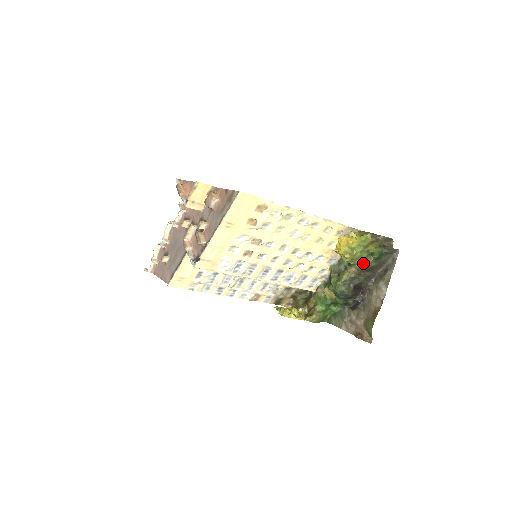
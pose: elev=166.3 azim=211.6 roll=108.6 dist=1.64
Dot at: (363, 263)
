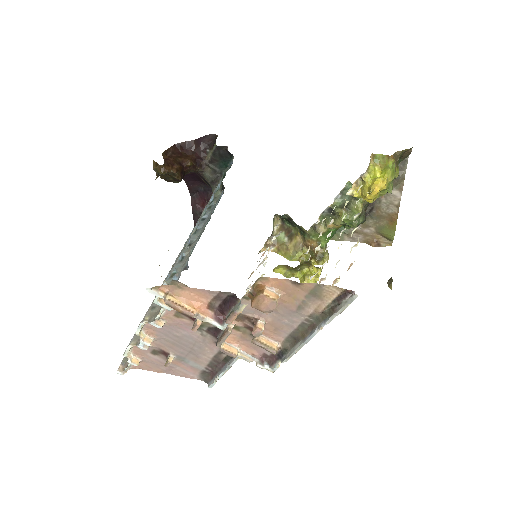
Dot at: occluded
